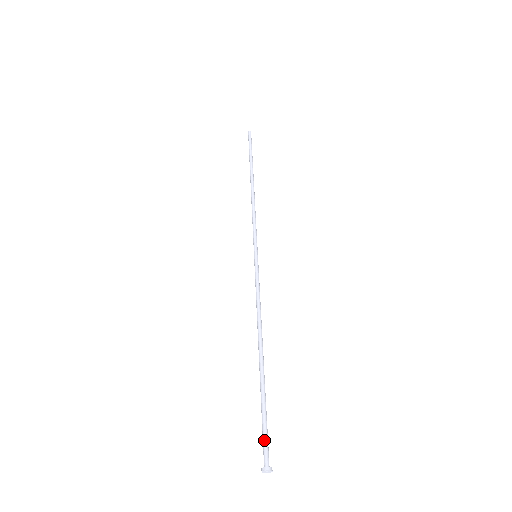
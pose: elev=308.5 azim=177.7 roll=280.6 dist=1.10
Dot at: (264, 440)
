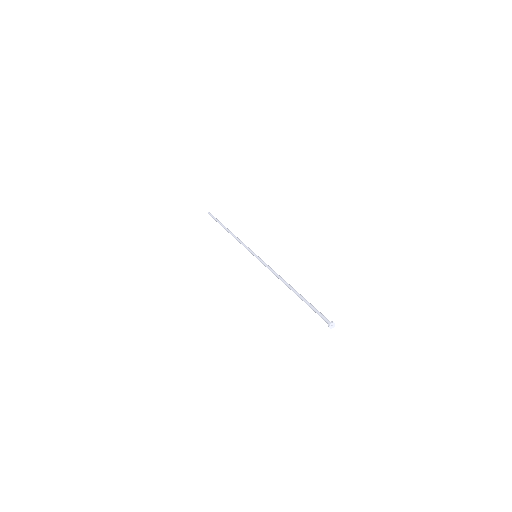
Dot at: (320, 316)
